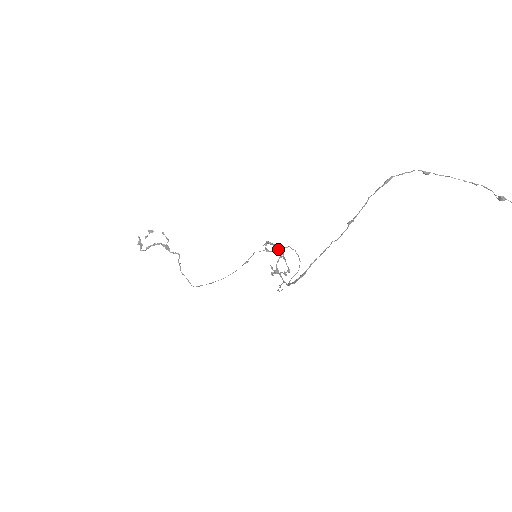
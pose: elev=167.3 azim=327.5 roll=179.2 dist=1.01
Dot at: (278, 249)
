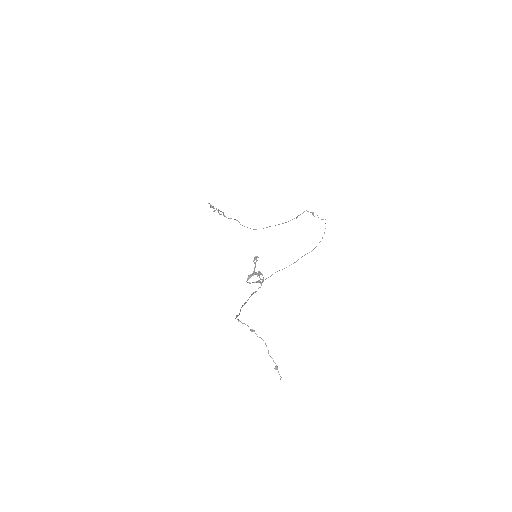
Dot at: occluded
